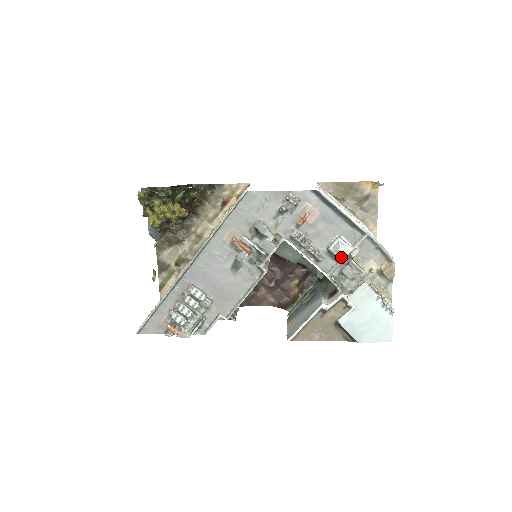
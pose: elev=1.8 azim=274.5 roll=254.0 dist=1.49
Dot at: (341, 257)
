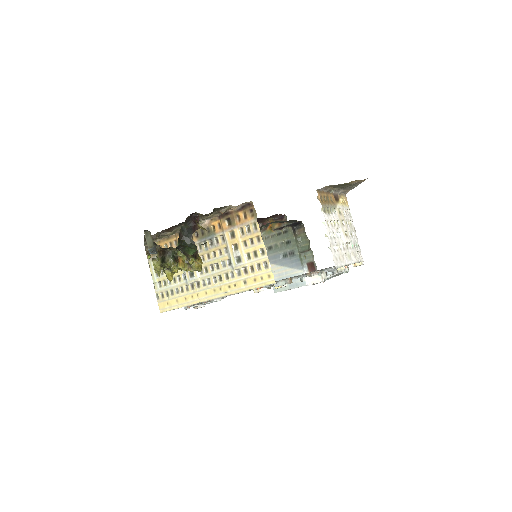
Dot at: occluded
